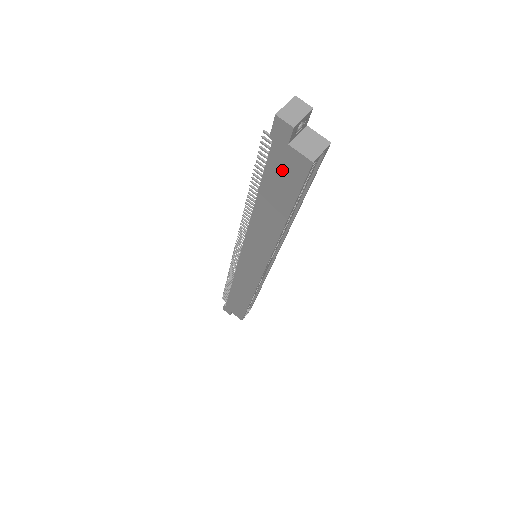
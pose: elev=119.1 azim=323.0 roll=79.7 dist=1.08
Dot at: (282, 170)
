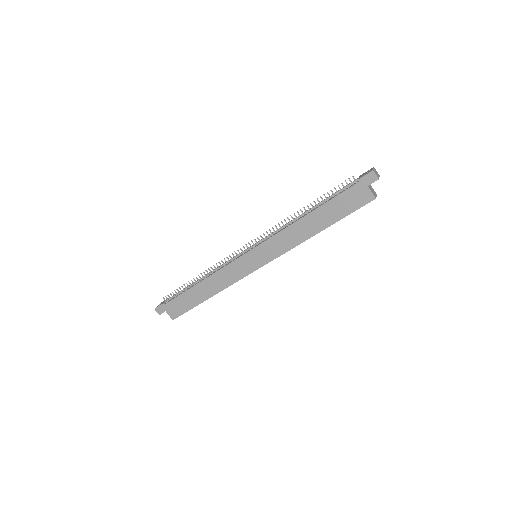
Dot at: (351, 198)
